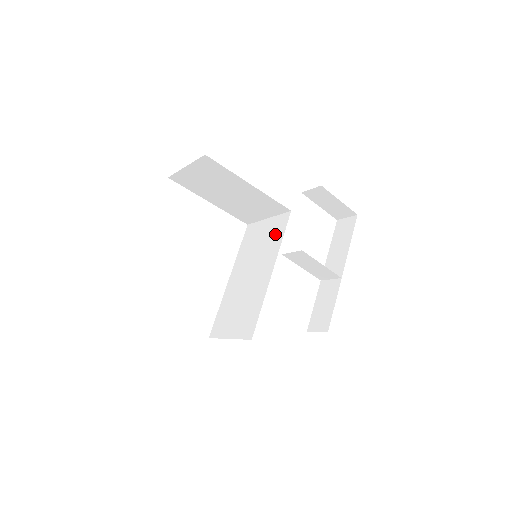
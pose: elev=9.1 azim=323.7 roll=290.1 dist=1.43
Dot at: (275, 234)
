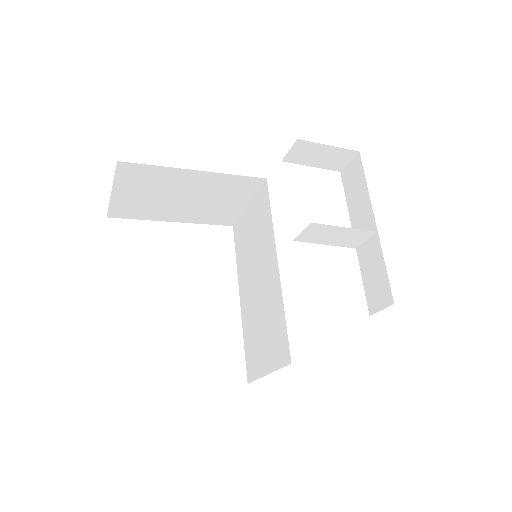
Dot at: (262, 217)
